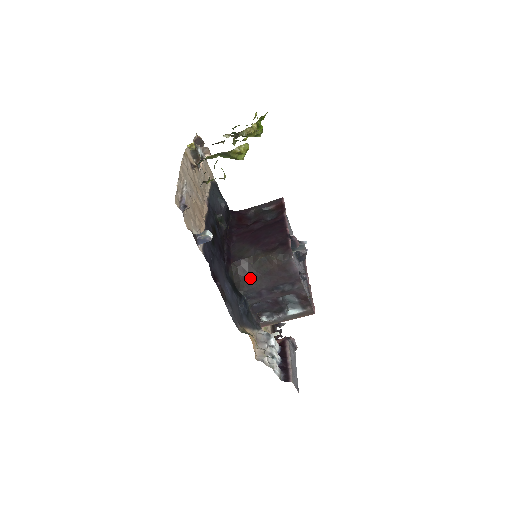
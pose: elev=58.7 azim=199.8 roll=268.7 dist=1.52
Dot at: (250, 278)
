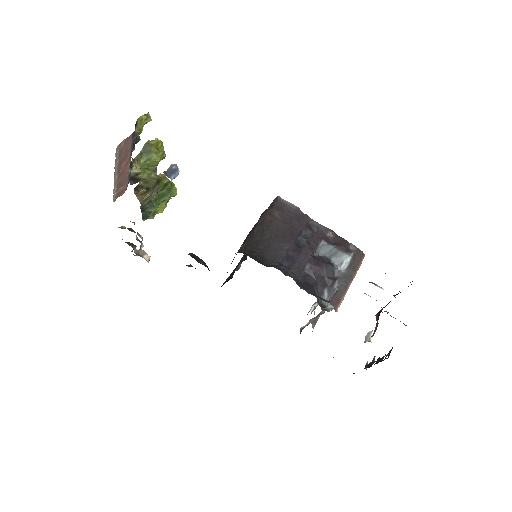
Dot at: (264, 250)
